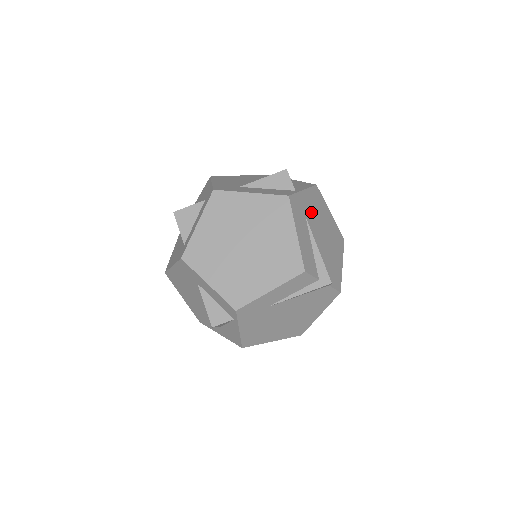
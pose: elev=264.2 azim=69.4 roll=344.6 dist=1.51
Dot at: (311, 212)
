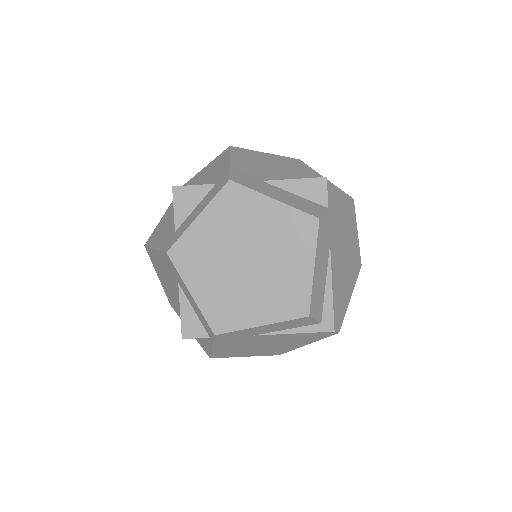
Dot at: (338, 236)
